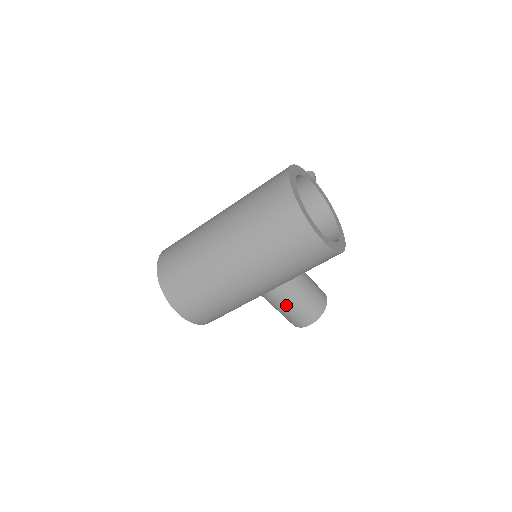
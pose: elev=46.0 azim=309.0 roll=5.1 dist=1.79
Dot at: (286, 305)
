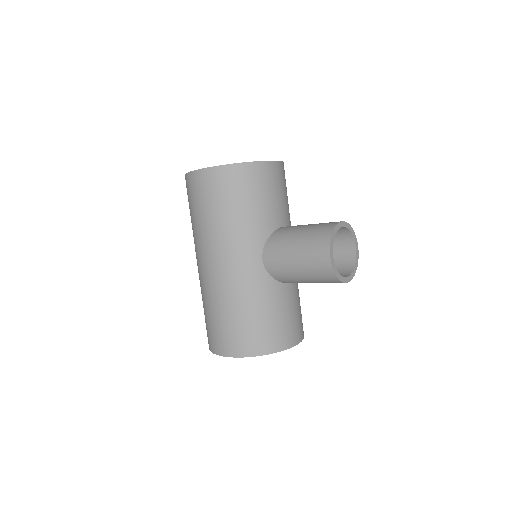
Dot at: (288, 260)
